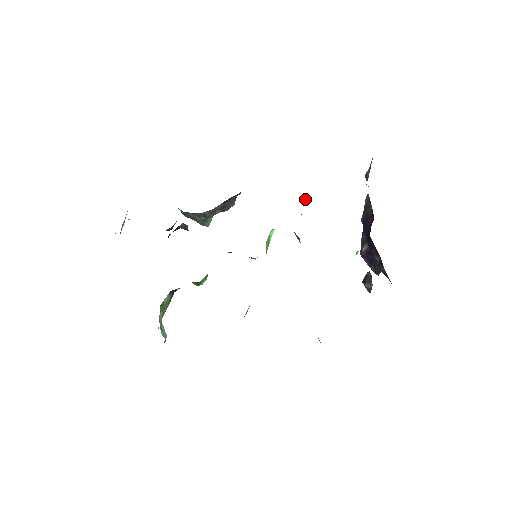
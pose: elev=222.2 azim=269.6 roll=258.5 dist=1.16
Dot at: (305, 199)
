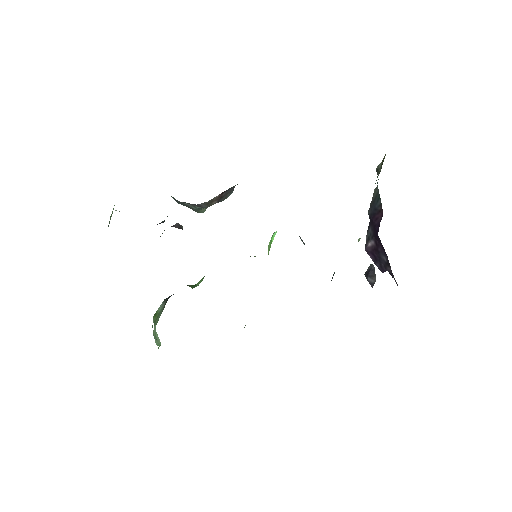
Dot at: occluded
